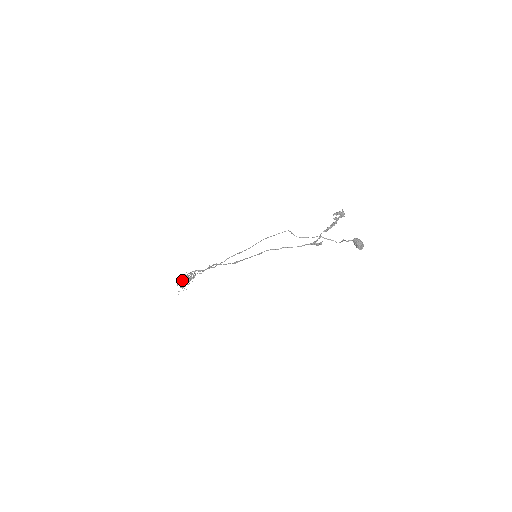
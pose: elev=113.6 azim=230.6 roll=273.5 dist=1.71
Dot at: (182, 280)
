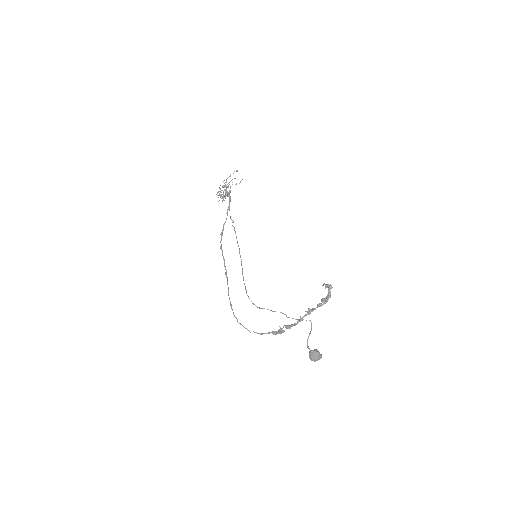
Dot at: occluded
